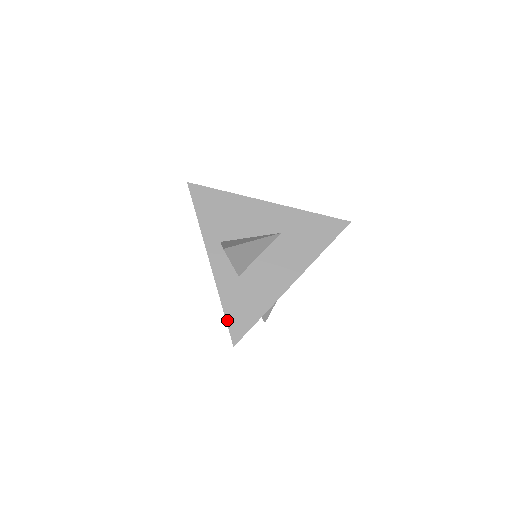
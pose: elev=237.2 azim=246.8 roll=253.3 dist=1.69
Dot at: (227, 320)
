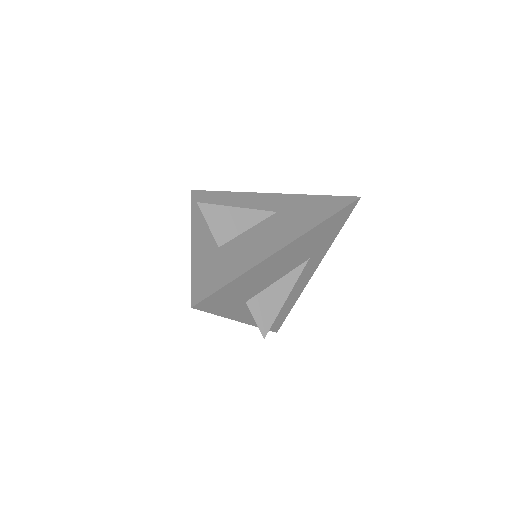
Dot at: (192, 283)
